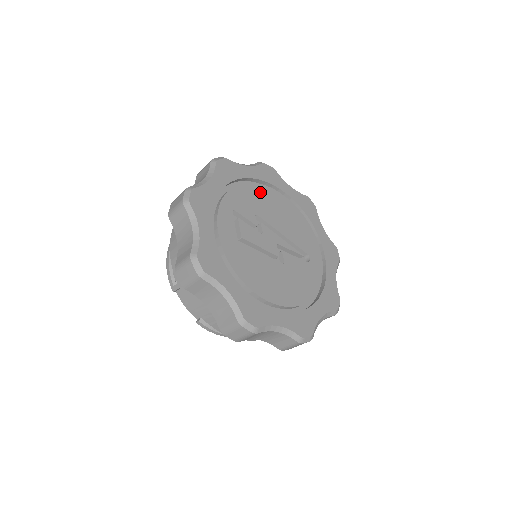
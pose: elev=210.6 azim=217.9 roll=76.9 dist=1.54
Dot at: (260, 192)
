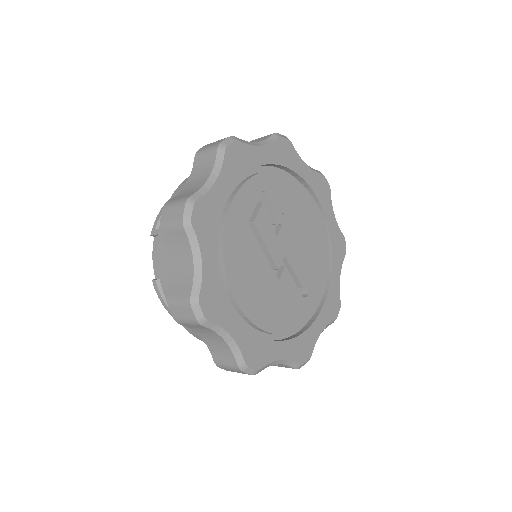
Dot at: (302, 197)
